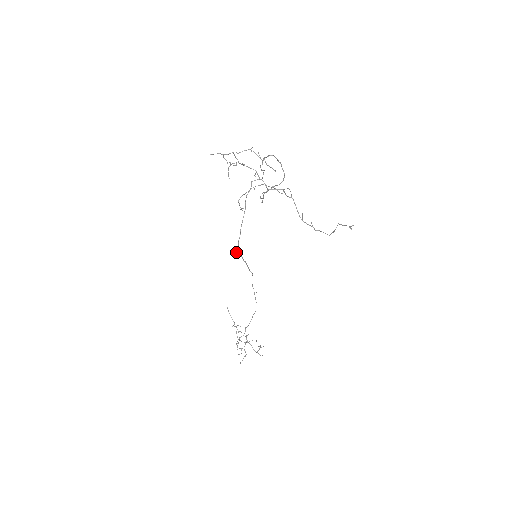
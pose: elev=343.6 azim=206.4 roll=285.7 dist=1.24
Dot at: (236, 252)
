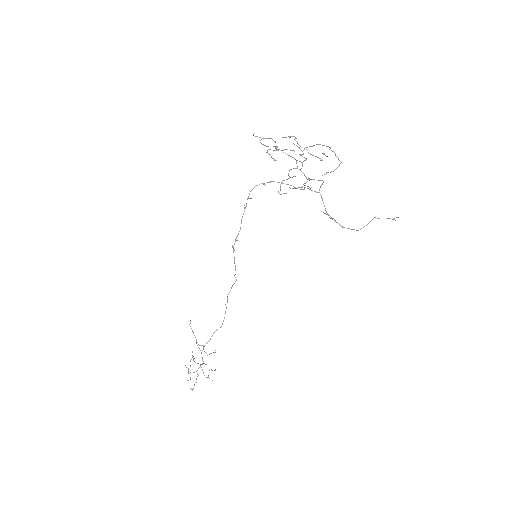
Dot at: occluded
